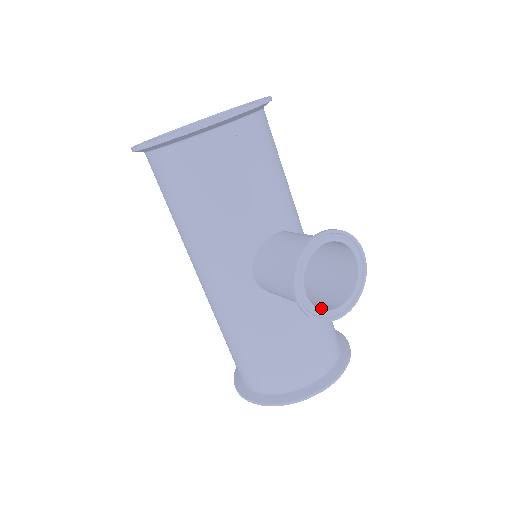
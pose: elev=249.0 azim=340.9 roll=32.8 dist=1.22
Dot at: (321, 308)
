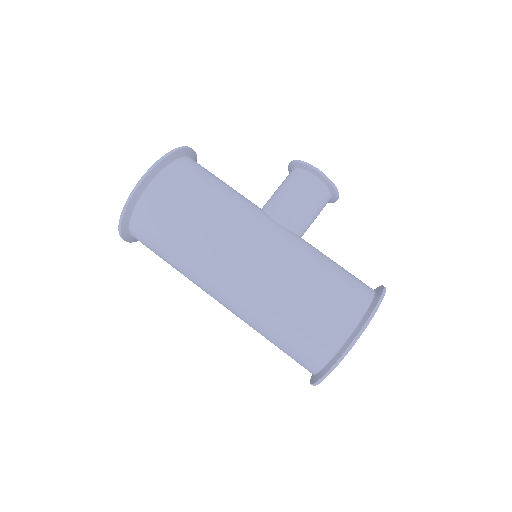
Dot at: (328, 191)
